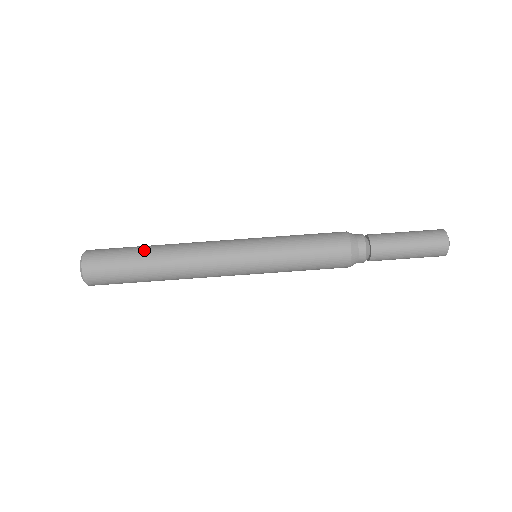
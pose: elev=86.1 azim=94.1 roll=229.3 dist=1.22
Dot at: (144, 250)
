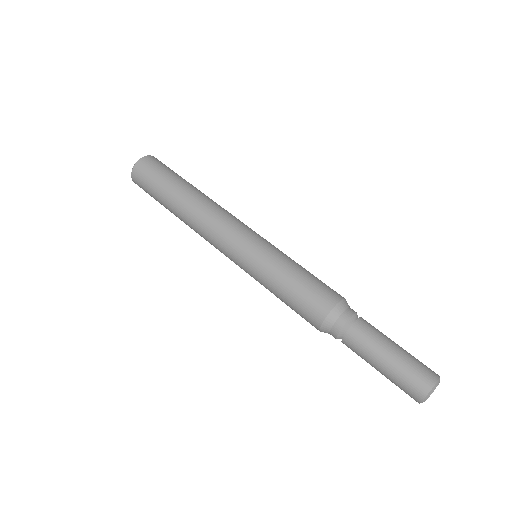
Dot at: (184, 183)
